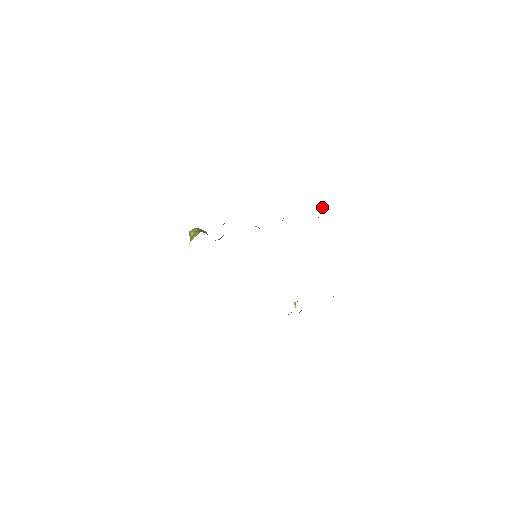
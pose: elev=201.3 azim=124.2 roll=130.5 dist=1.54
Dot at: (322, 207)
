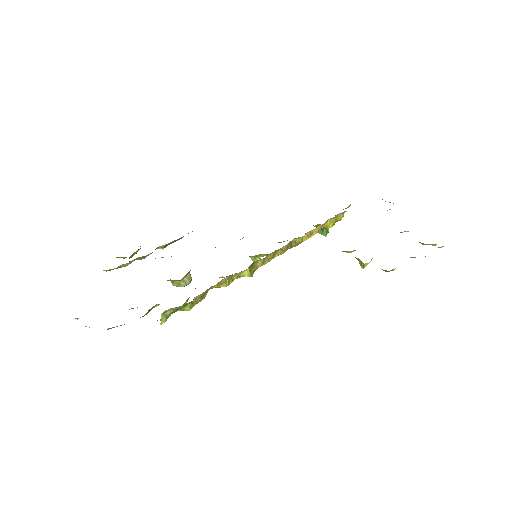
Dot at: (327, 232)
